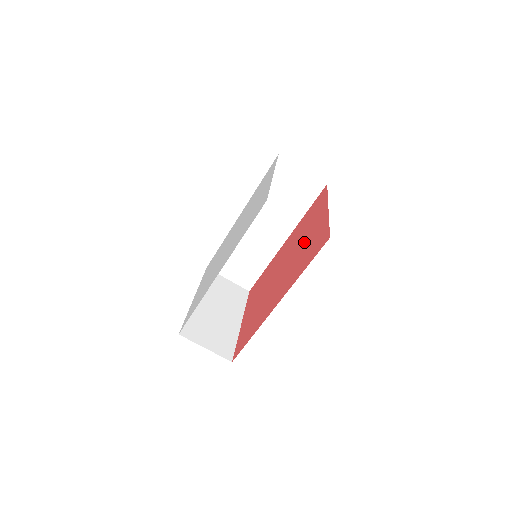
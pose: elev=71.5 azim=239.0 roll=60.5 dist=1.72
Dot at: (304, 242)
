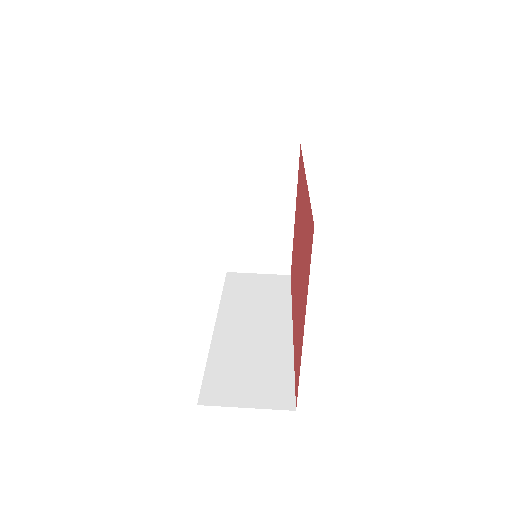
Dot at: occluded
